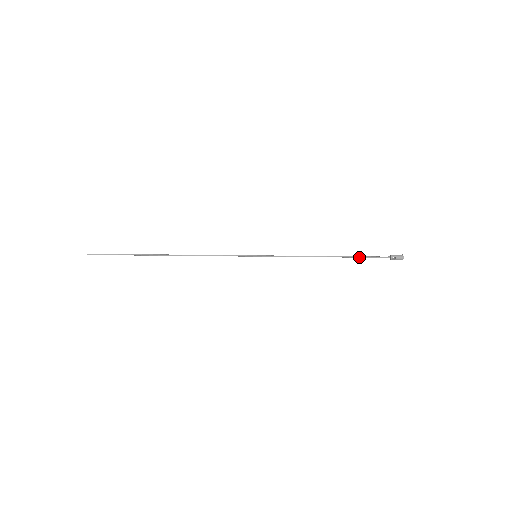
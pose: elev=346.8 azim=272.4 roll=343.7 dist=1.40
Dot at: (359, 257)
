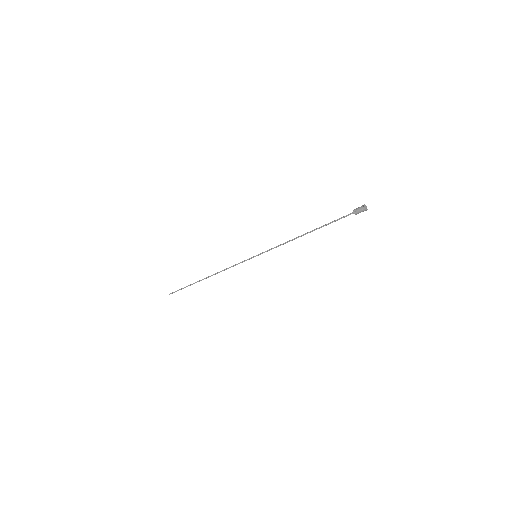
Dot at: (328, 224)
